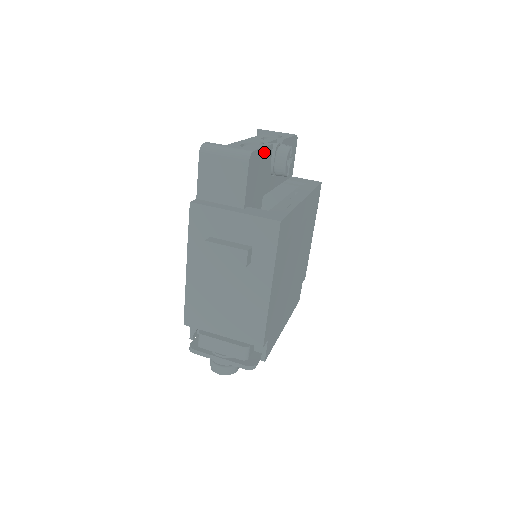
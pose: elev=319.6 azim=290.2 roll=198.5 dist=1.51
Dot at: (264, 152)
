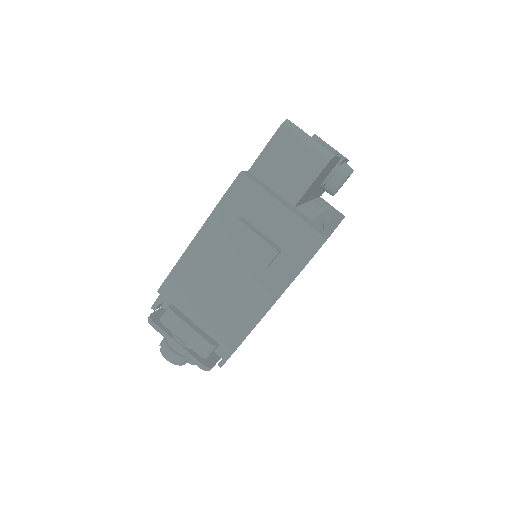
Dot at: (335, 161)
